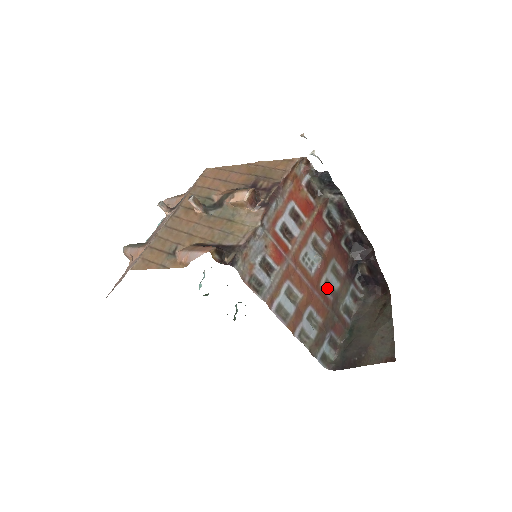
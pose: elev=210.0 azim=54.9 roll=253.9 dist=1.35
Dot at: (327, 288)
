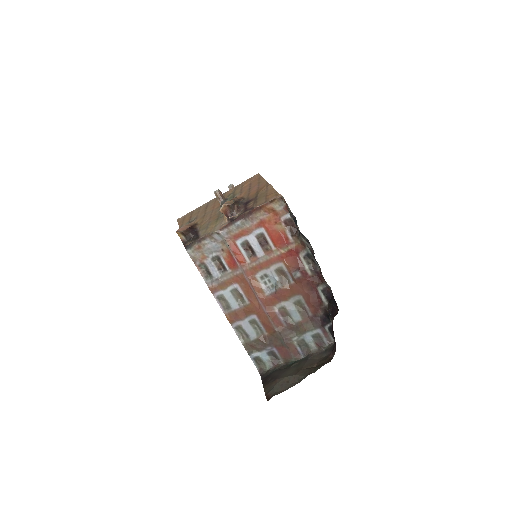
Dot at: (283, 314)
